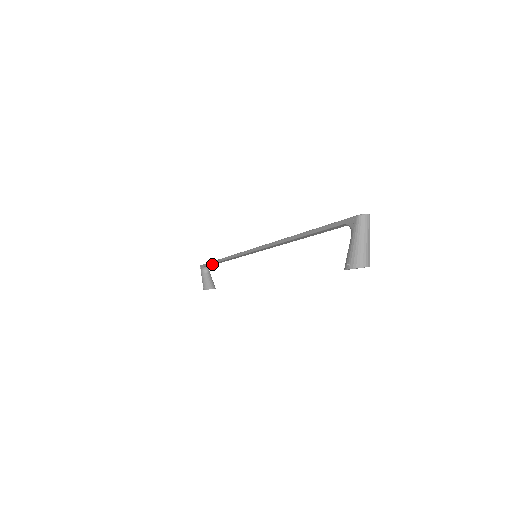
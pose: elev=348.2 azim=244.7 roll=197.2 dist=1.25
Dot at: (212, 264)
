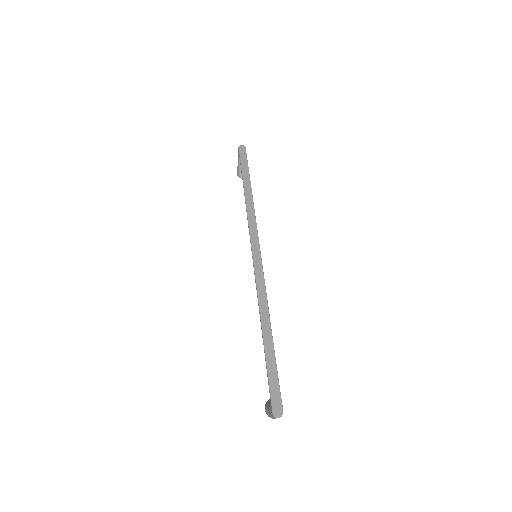
Dot at: (244, 170)
